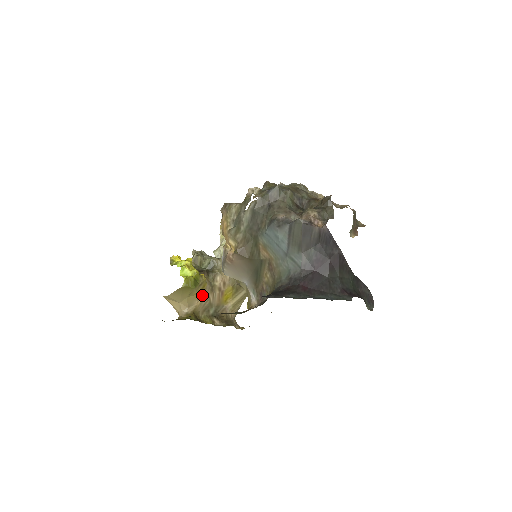
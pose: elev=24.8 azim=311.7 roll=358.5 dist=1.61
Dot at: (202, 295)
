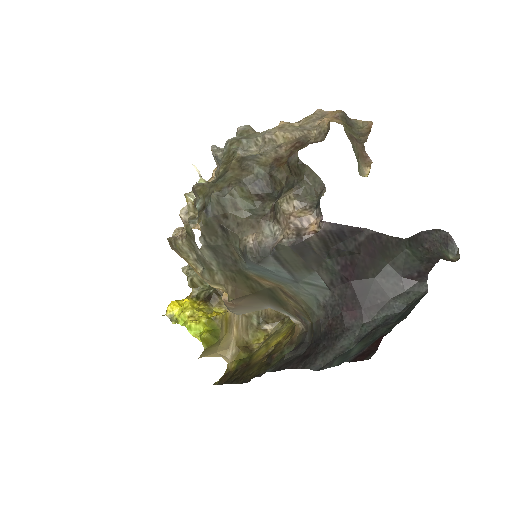
Dot at: (232, 323)
